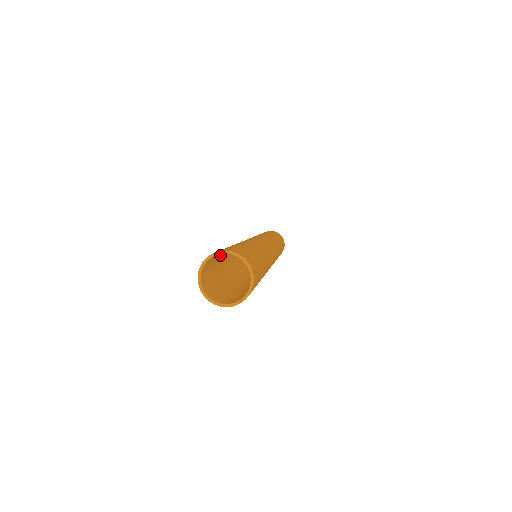
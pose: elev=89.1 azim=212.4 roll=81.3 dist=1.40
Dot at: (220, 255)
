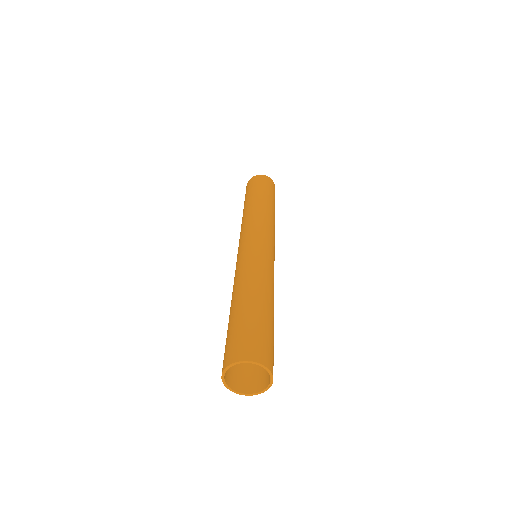
Dot at: occluded
